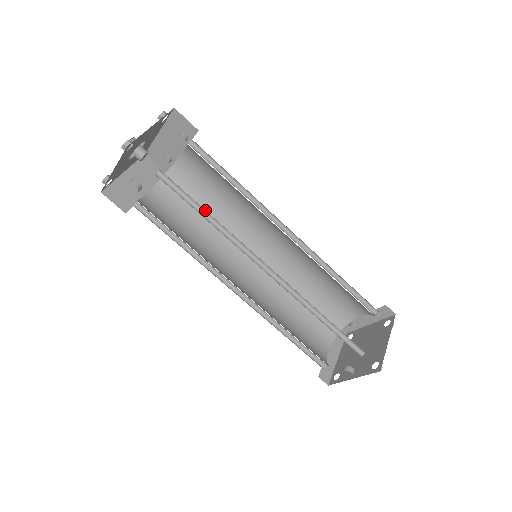
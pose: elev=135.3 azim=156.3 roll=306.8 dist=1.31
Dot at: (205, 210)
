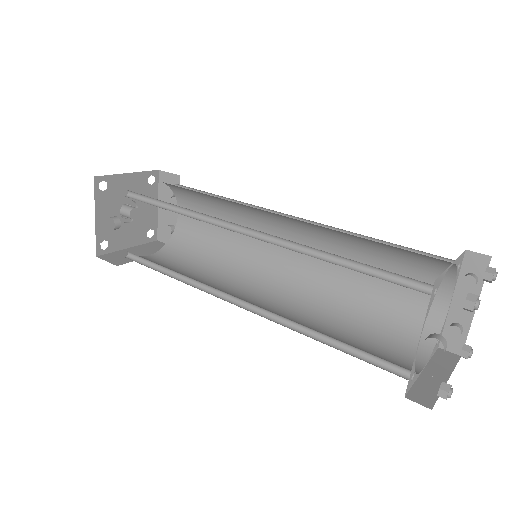
Dot at: (170, 204)
